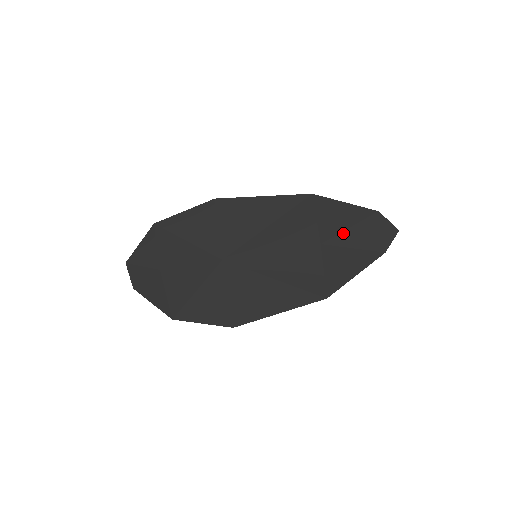
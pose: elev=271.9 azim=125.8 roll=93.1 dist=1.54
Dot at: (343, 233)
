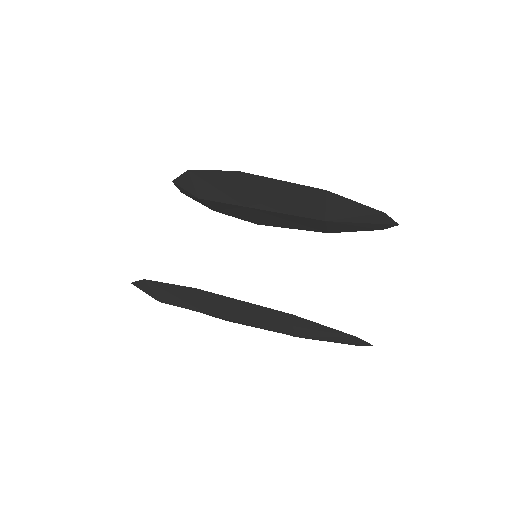
Dot at: (317, 337)
